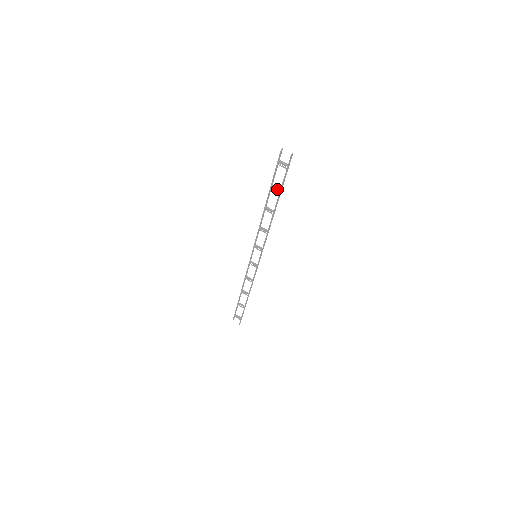
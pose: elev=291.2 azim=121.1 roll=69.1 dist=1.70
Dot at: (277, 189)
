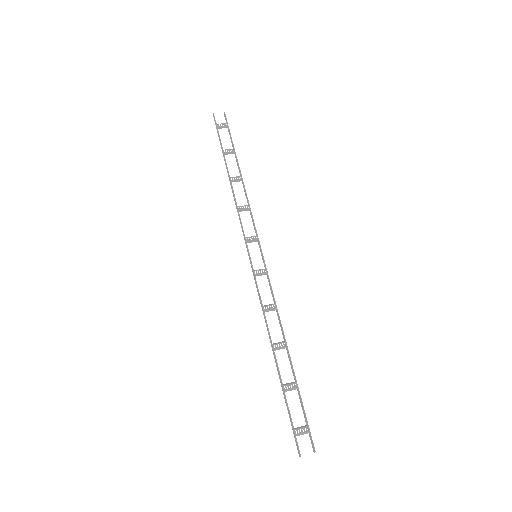
Dot at: (230, 149)
